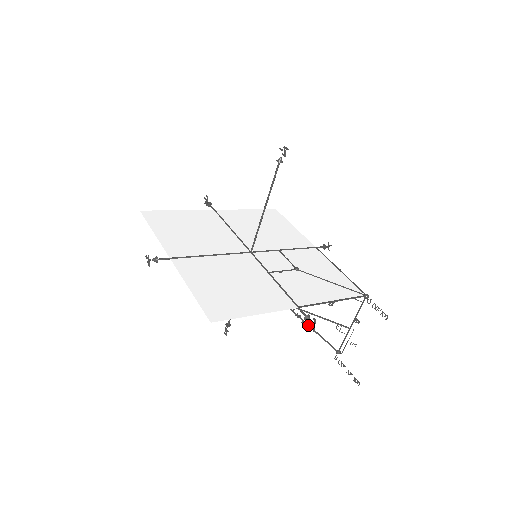
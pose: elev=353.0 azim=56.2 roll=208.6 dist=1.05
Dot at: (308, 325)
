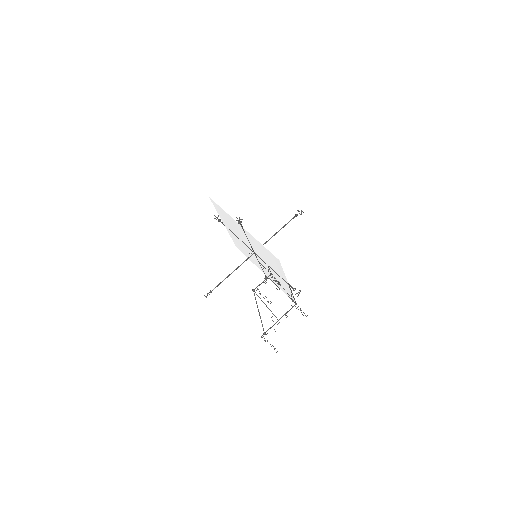
Dot at: occluded
